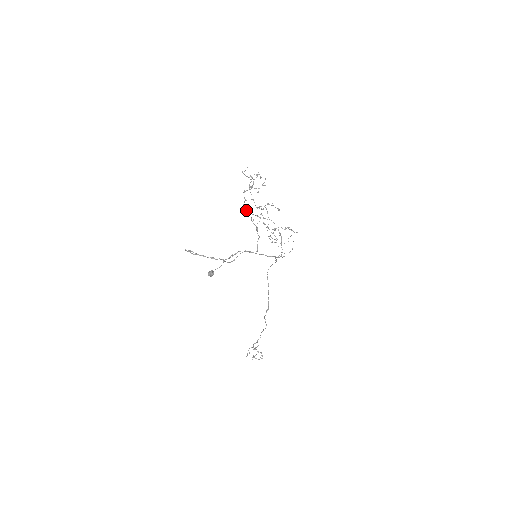
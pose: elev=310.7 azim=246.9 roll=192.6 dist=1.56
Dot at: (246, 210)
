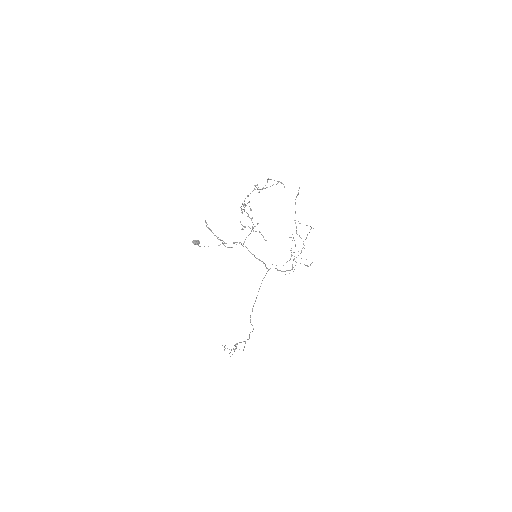
Dot at: occluded
